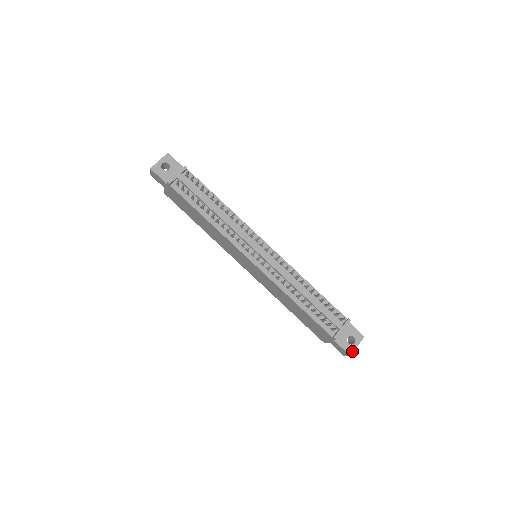
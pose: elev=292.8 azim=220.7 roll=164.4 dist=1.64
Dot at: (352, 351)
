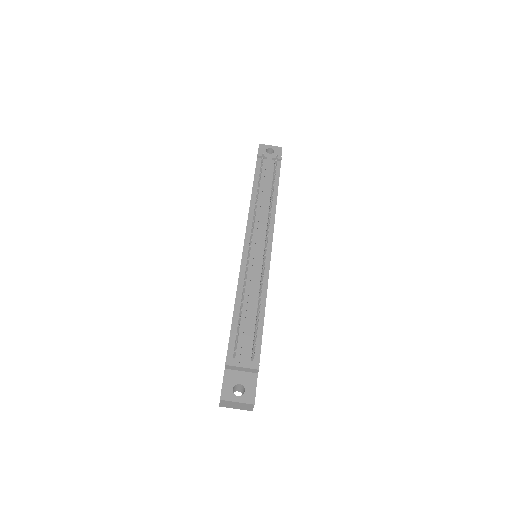
Dot at: (227, 399)
